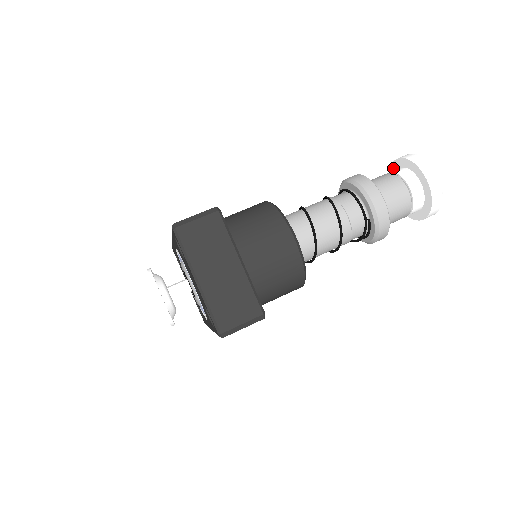
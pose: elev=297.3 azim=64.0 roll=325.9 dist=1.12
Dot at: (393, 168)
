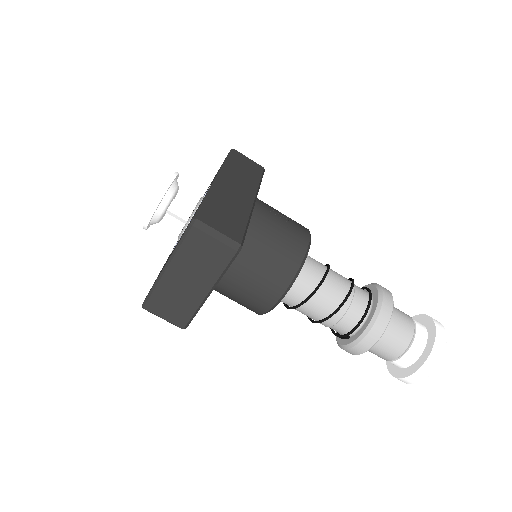
Dot at: (427, 320)
